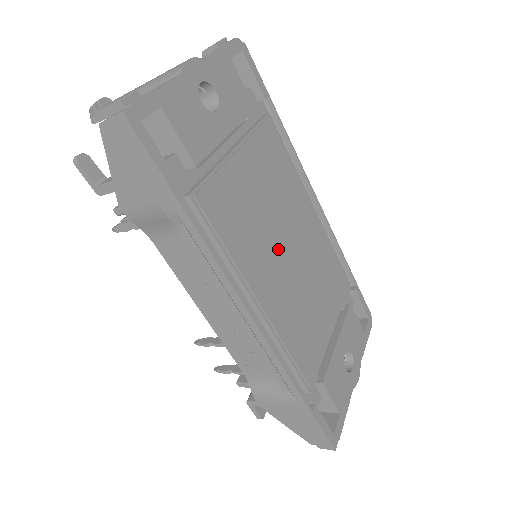
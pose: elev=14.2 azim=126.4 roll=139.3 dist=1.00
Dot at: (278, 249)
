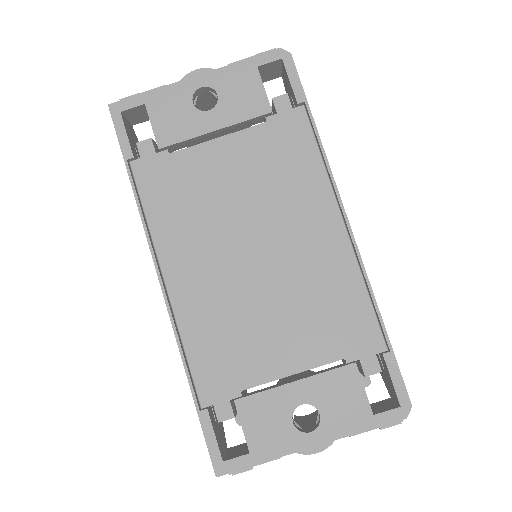
Dot at: (232, 243)
